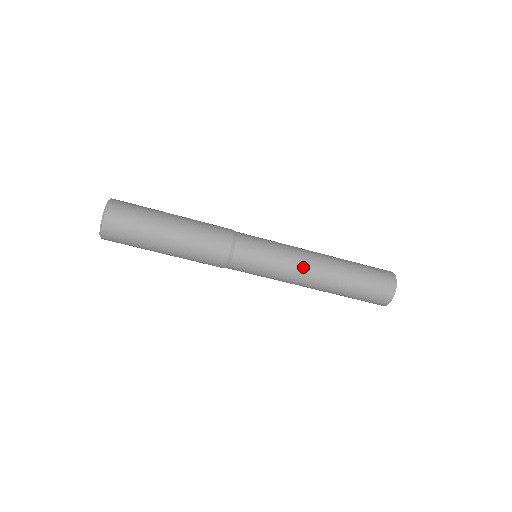
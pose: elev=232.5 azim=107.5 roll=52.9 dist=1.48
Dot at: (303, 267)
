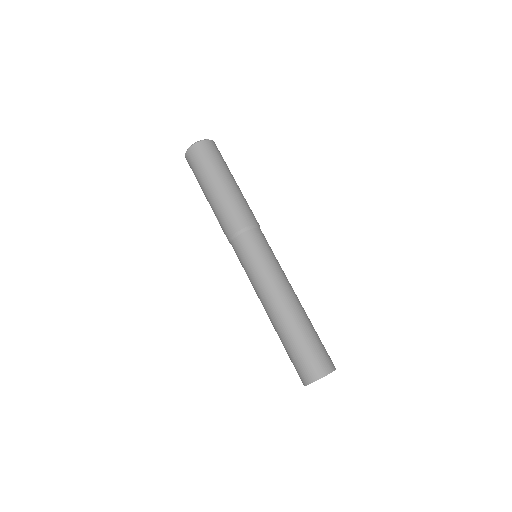
Dot at: (277, 287)
